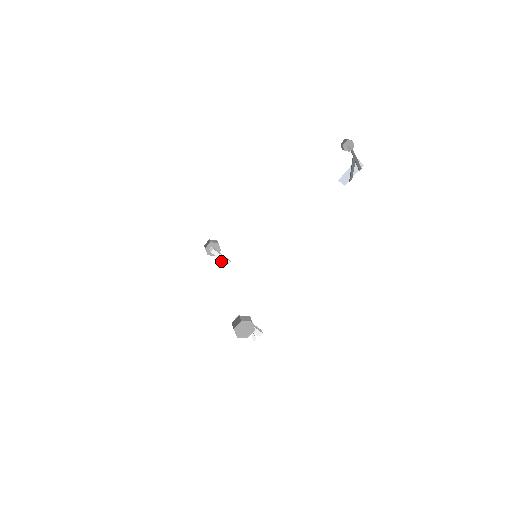
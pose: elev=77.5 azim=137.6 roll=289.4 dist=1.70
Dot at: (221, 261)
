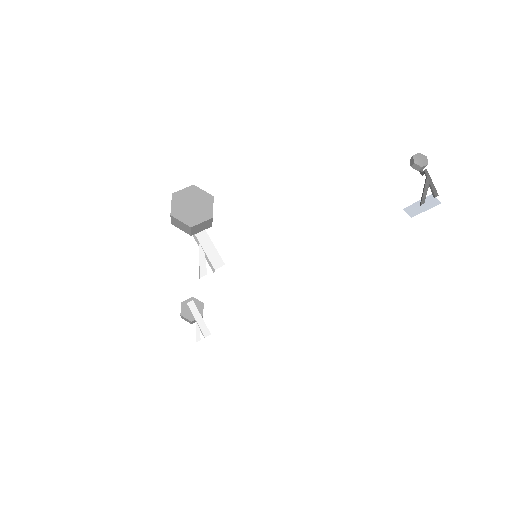
Dot at: (197, 326)
